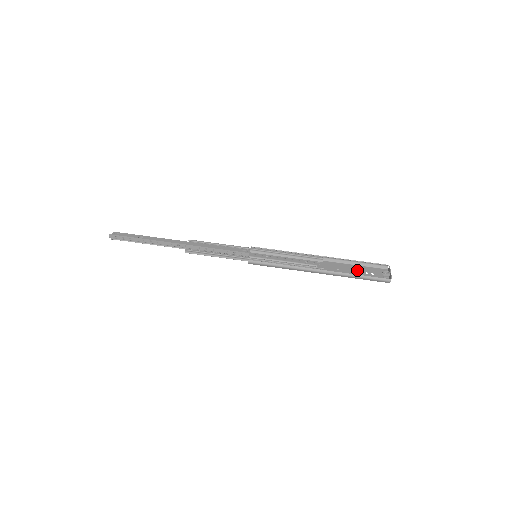
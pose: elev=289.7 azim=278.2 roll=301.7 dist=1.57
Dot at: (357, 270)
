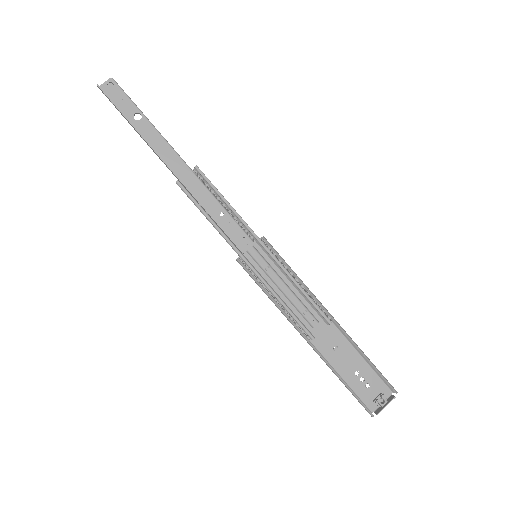
Dot at: (356, 367)
